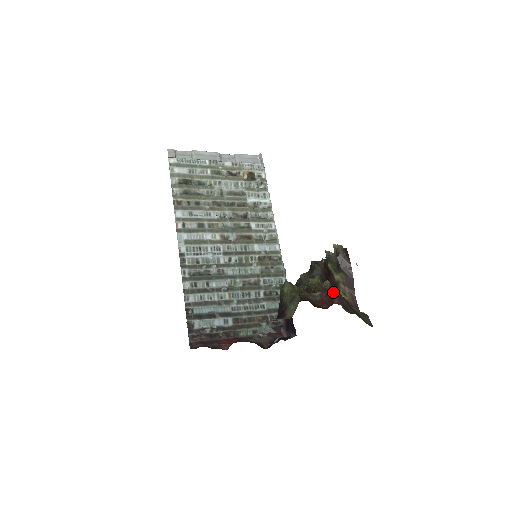
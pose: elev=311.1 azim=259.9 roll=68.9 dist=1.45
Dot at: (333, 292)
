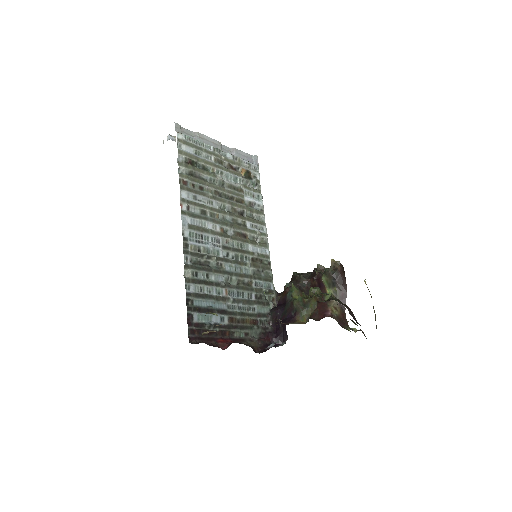
Dot at: (344, 304)
